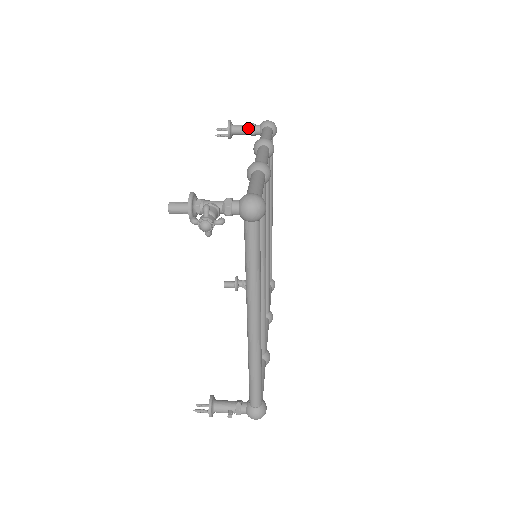
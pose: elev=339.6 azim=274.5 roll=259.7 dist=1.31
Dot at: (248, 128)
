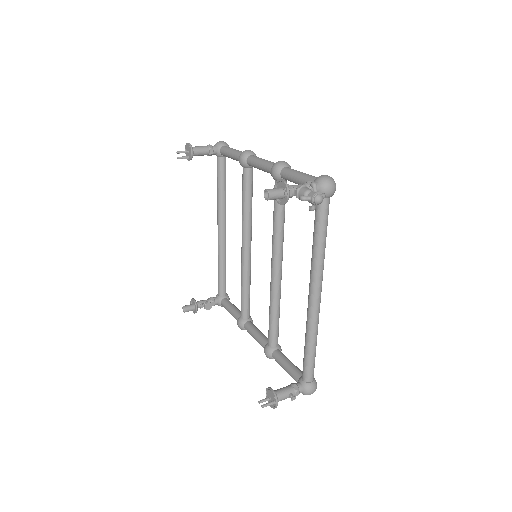
Dot at: (207, 149)
